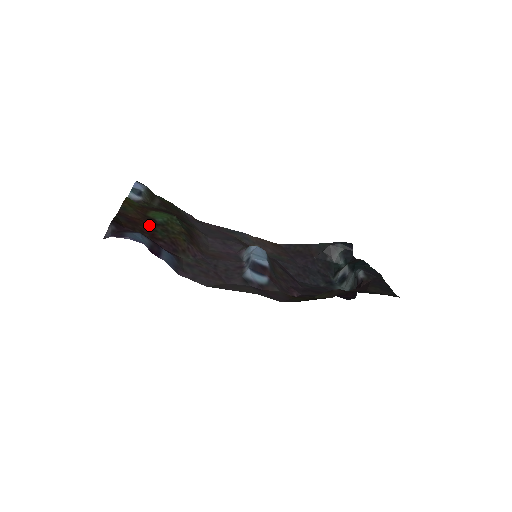
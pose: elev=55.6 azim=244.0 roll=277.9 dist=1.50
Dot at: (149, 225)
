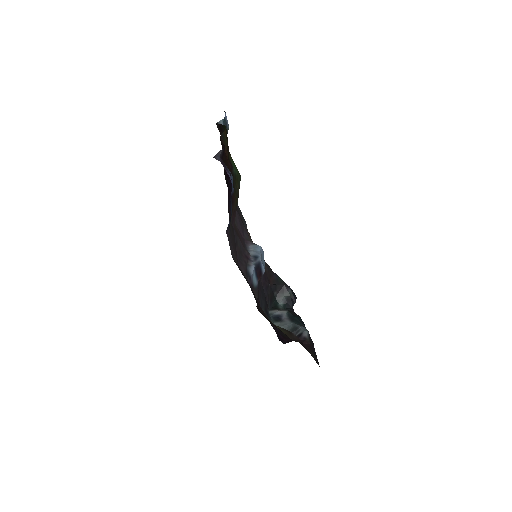
Dot at: (229, 169)
